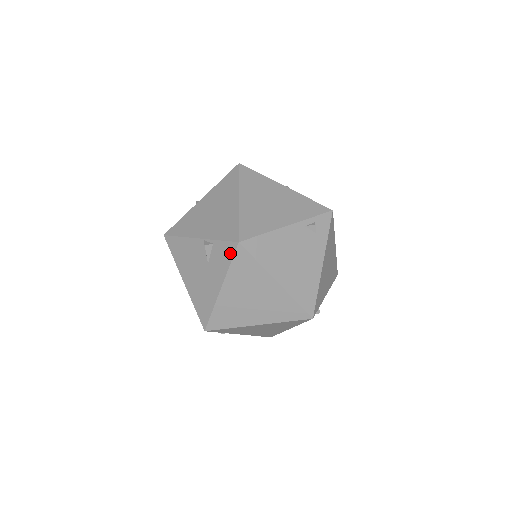
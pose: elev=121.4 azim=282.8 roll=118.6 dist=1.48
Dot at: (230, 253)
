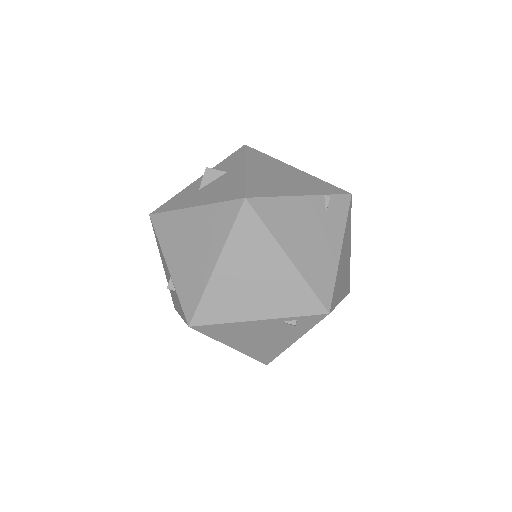
Dot at: (184, 318)
